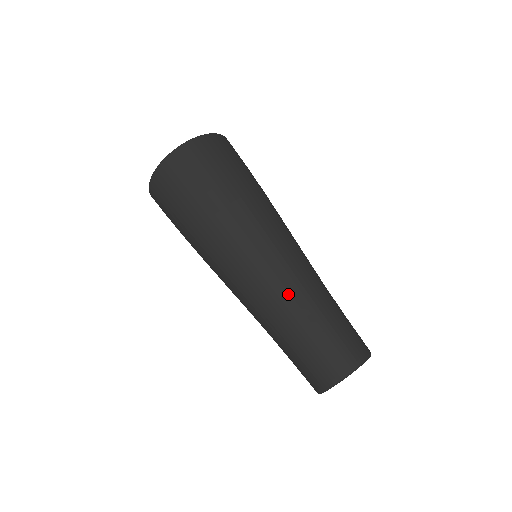
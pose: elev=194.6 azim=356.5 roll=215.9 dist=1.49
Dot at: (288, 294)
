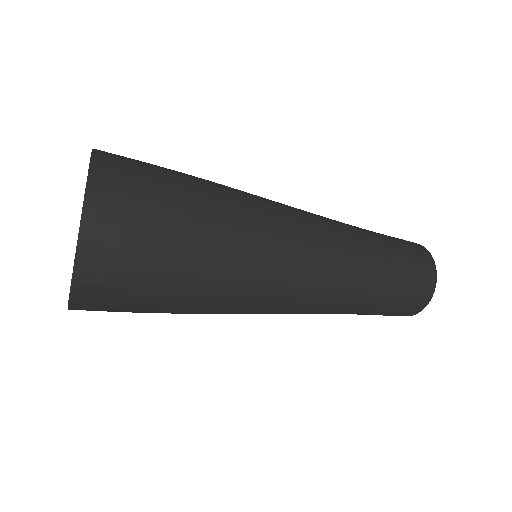
Dot at: (346, 277)
